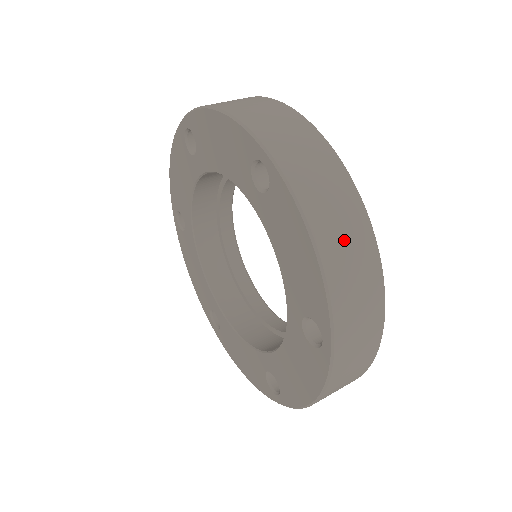
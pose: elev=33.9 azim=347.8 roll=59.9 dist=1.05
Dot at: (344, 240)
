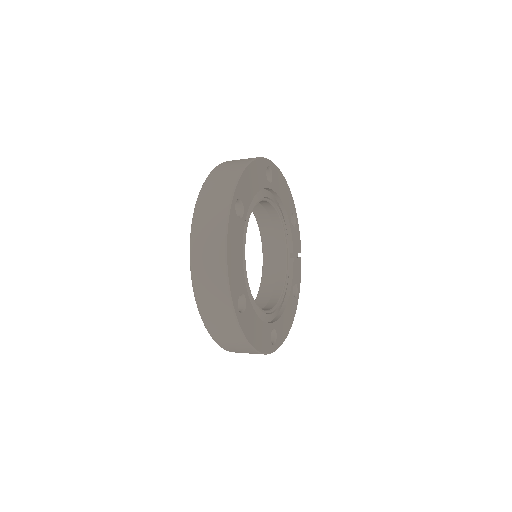
Dot at: (206, 257)
